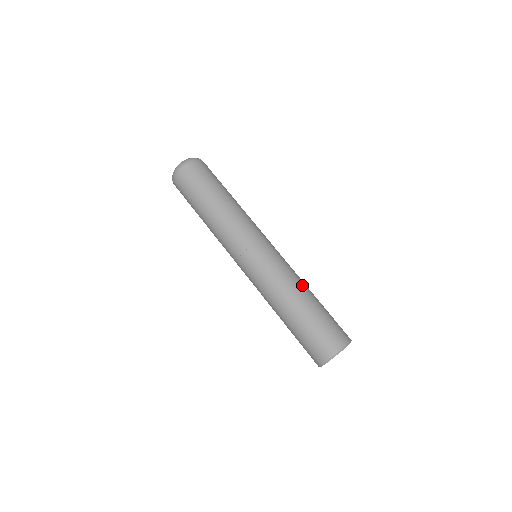
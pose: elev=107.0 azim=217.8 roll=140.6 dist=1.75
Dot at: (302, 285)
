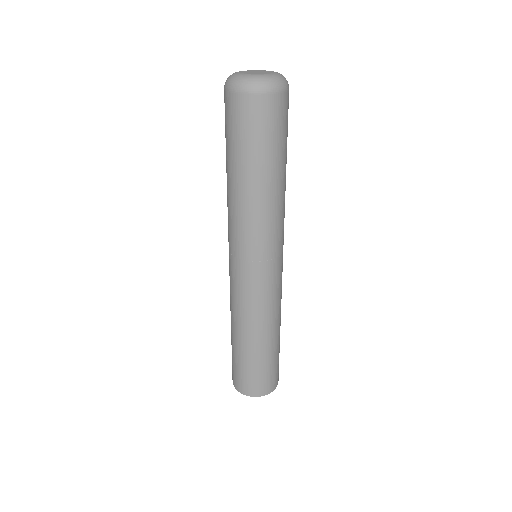
Dot at: (280, 320)
